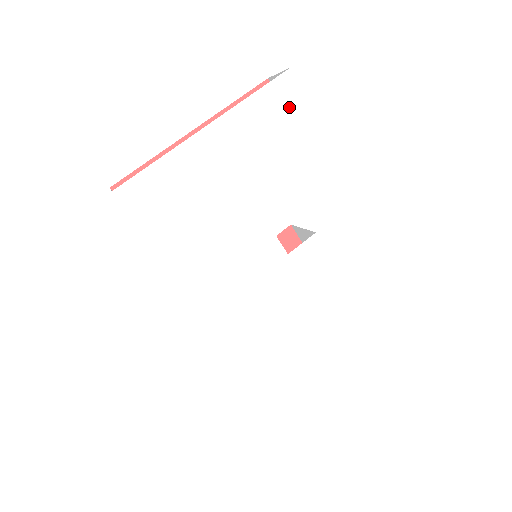
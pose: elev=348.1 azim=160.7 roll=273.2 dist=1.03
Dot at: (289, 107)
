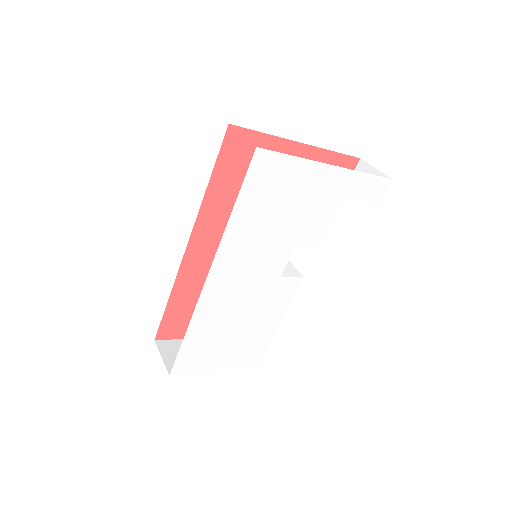
Dot at: (369, 198)
